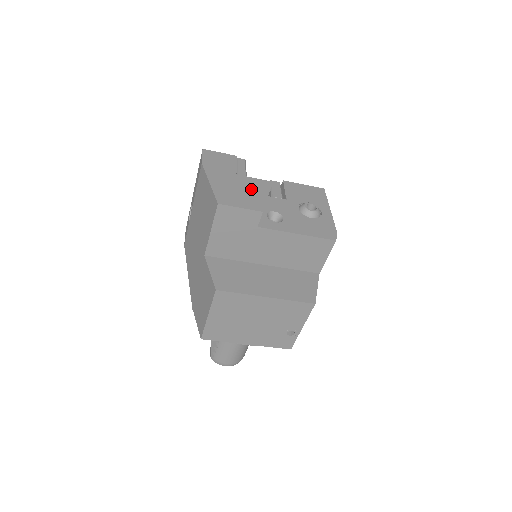
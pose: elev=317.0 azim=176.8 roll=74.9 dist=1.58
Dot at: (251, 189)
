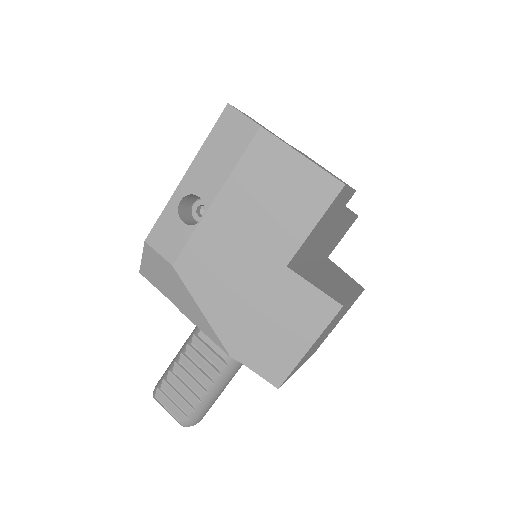
Dot at: occluded
